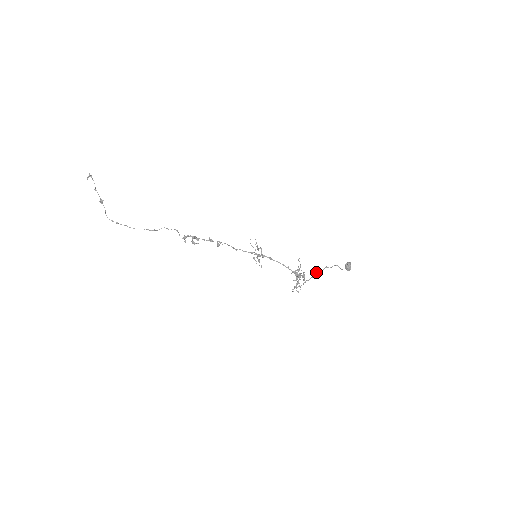
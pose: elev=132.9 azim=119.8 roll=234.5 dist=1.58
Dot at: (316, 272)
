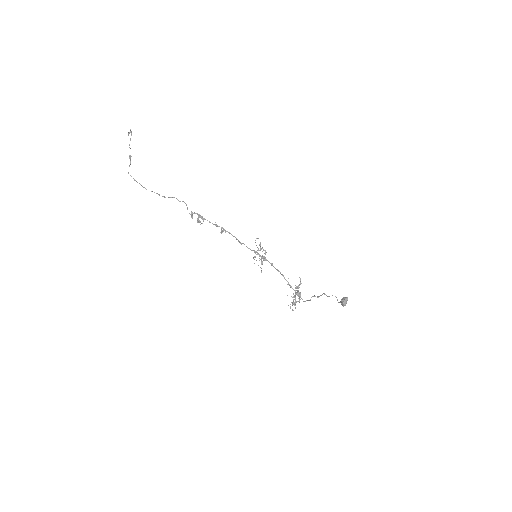
Dot at: (314, 296)
